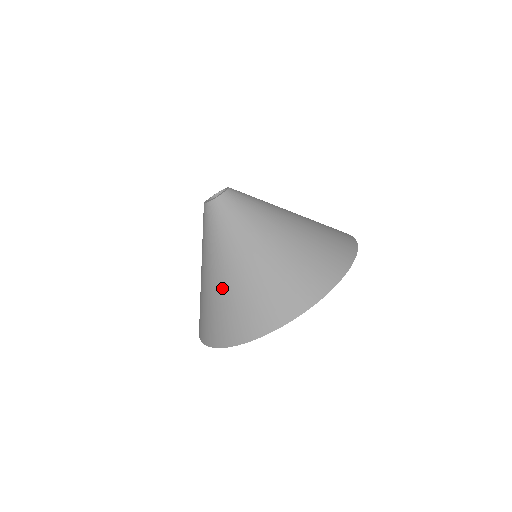
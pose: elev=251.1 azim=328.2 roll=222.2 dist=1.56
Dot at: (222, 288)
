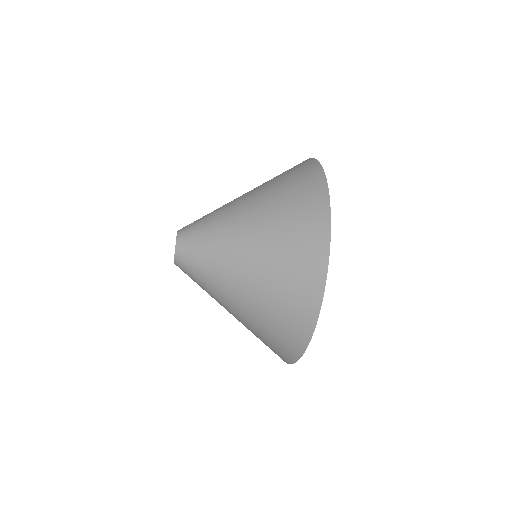
Dot at: (246, 323)
